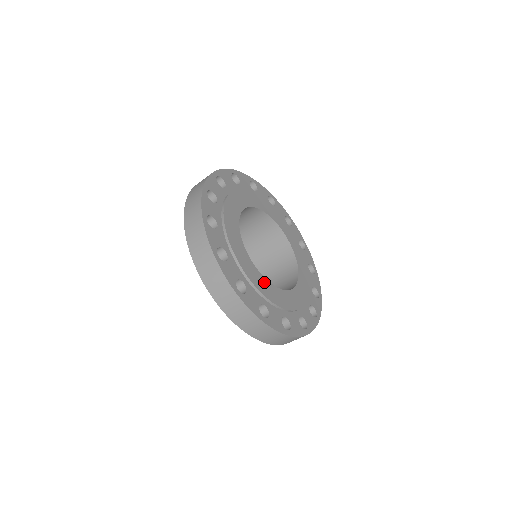
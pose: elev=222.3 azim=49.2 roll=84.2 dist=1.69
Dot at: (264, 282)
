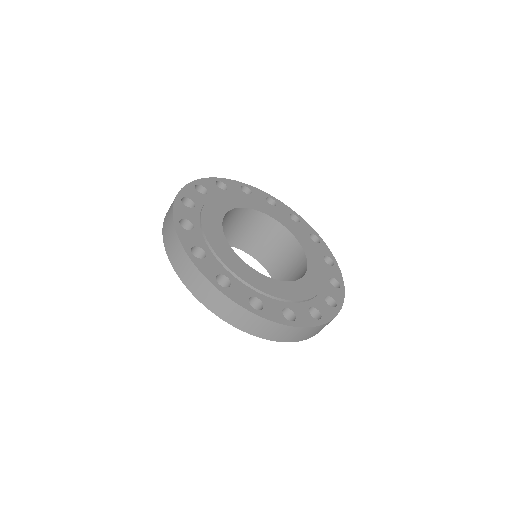
Dot at: (294, 286)
